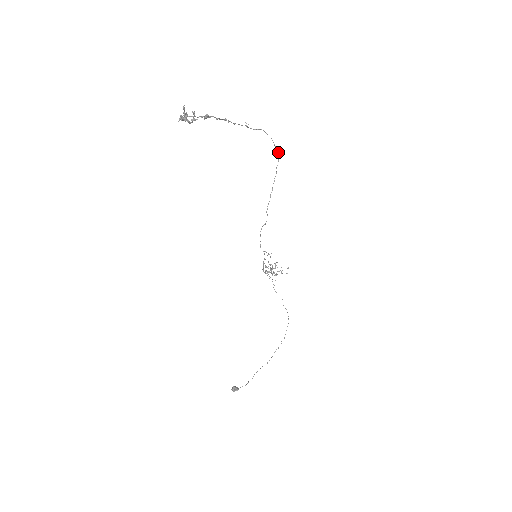
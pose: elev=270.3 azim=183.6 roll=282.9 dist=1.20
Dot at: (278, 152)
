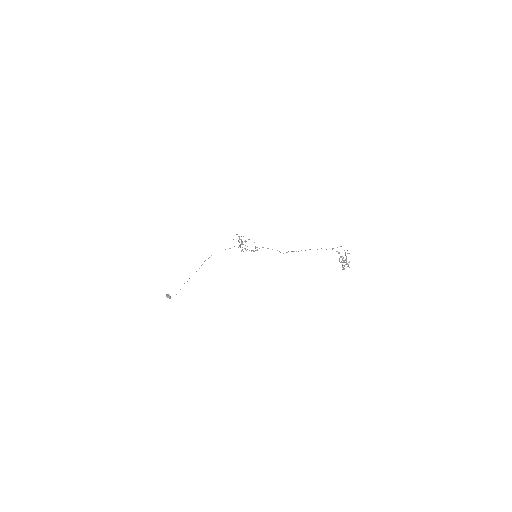
Dot at: (332, 249)
